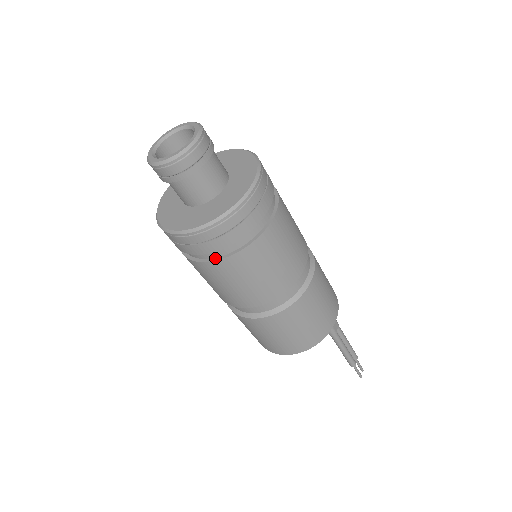
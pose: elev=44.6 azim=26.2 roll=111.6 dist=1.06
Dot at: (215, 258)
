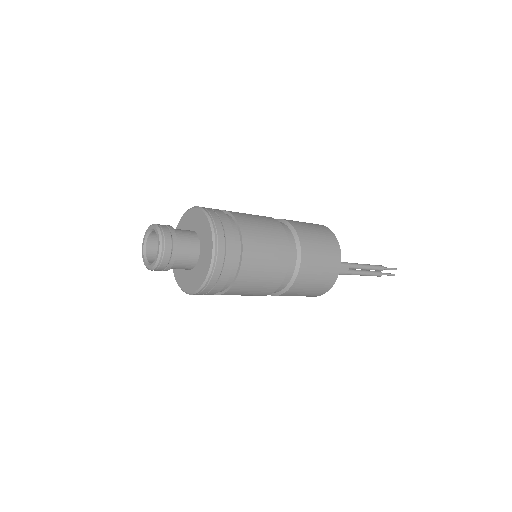
Dot at: occluded
